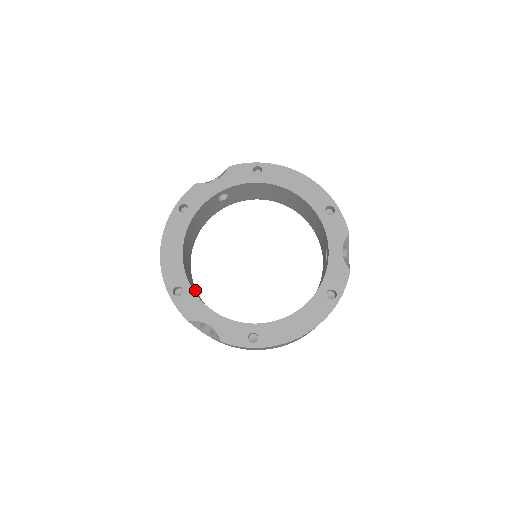
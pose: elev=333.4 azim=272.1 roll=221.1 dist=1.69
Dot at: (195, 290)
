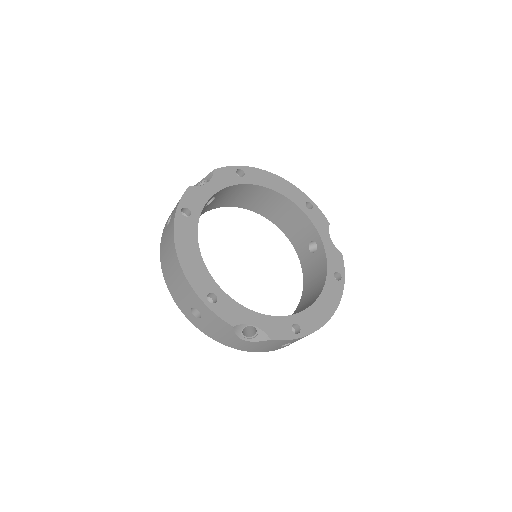
Dot at: occluded
